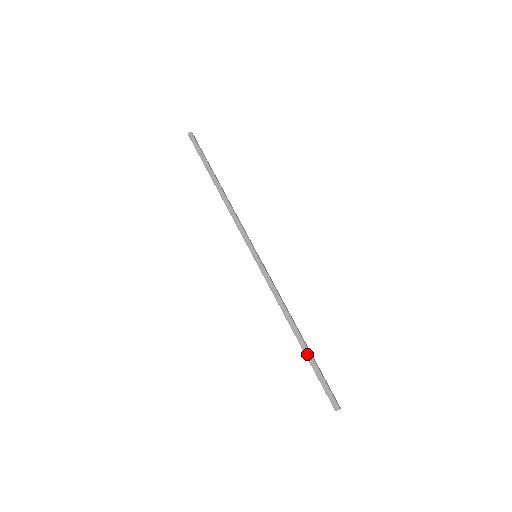
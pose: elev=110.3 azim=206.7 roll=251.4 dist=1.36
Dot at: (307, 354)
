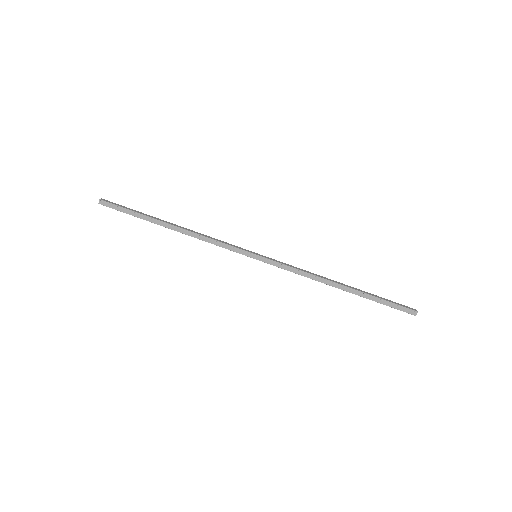
Dot at: (361, 295)
